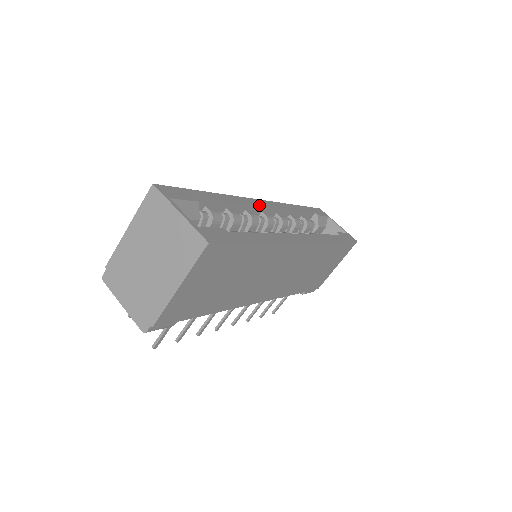
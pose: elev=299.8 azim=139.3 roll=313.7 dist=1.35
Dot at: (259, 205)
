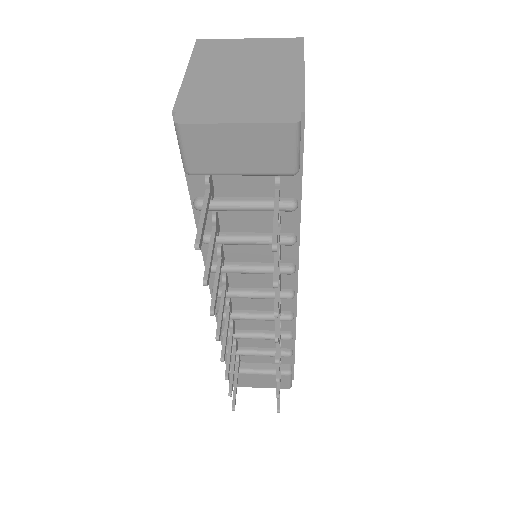
Dot at: occluded
